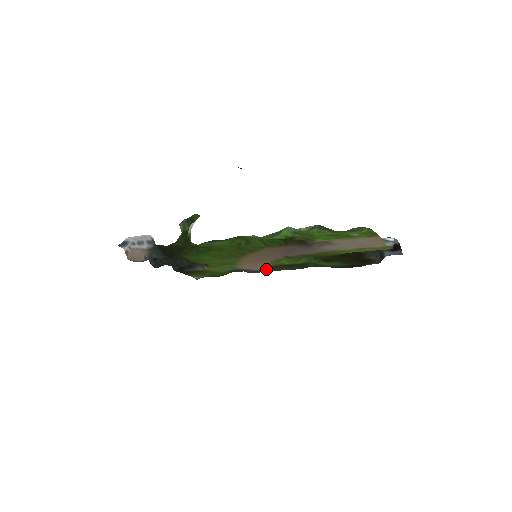
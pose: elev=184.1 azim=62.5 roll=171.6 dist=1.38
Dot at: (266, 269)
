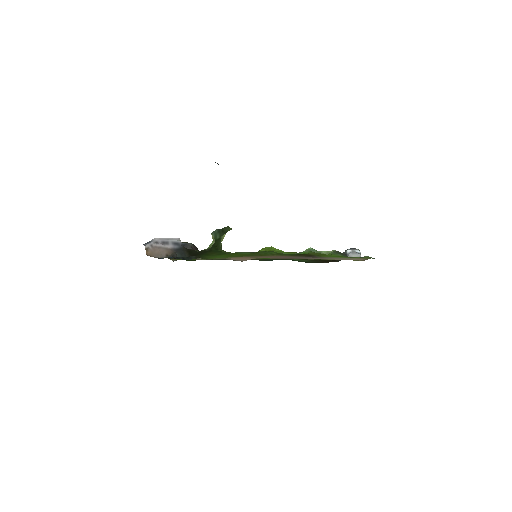
Dot at: occluded
